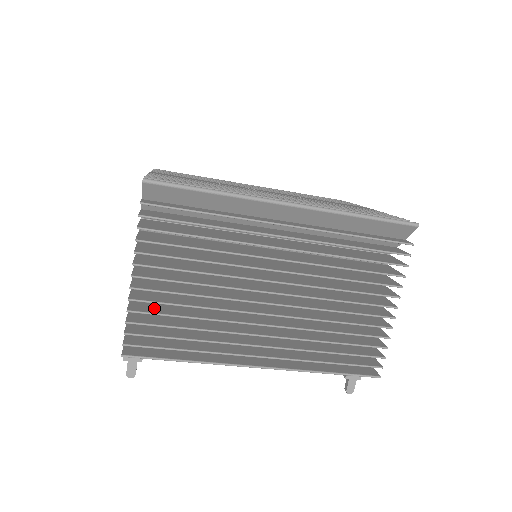
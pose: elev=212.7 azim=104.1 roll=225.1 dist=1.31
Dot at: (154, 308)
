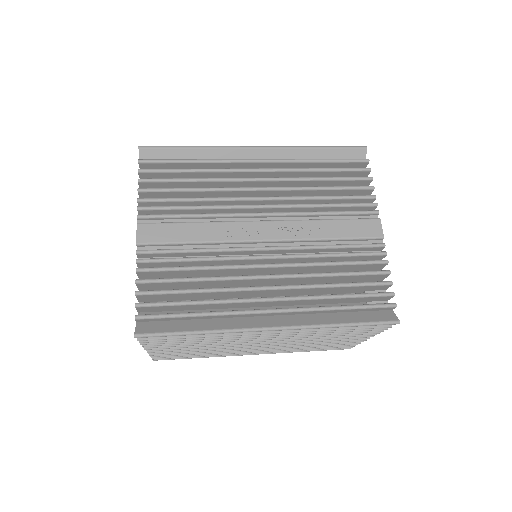
Dot at: occluded
